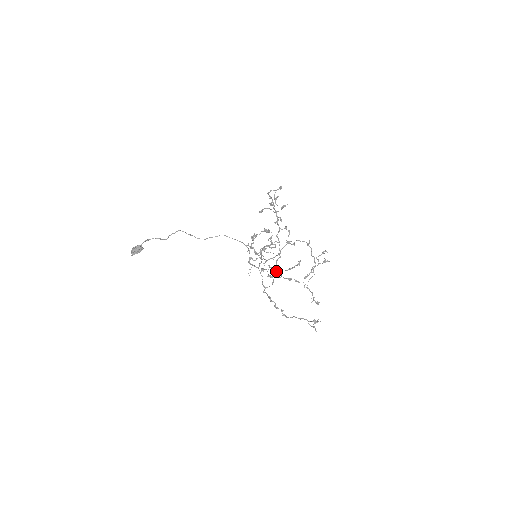
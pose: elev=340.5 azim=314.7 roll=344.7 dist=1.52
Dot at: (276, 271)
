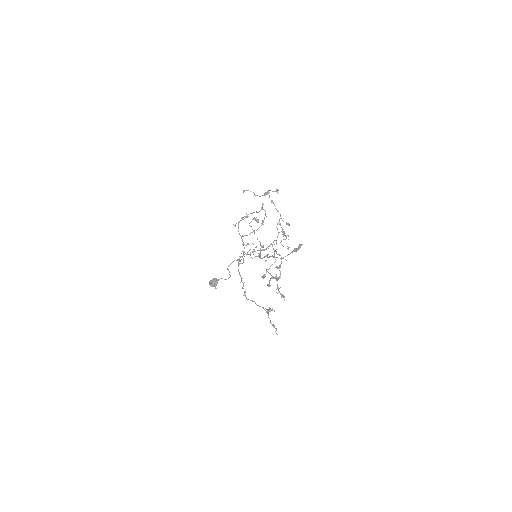
Dot at: (266, 271)
